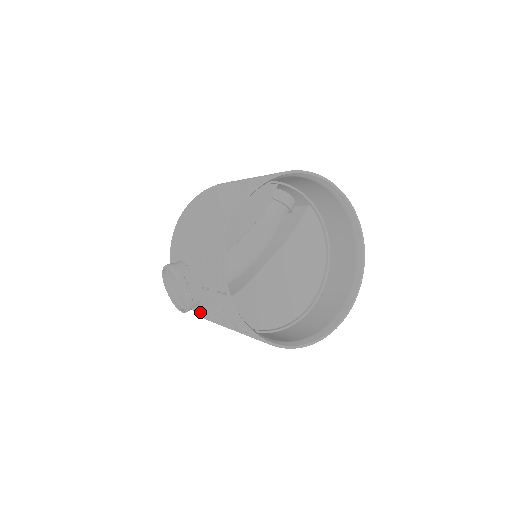
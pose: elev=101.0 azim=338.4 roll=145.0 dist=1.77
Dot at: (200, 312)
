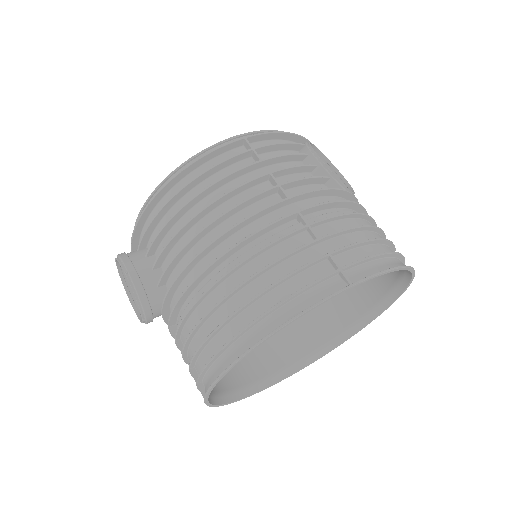
Dot at: occluded
